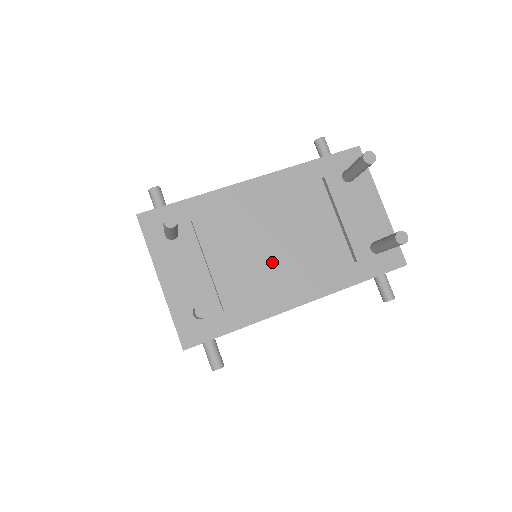
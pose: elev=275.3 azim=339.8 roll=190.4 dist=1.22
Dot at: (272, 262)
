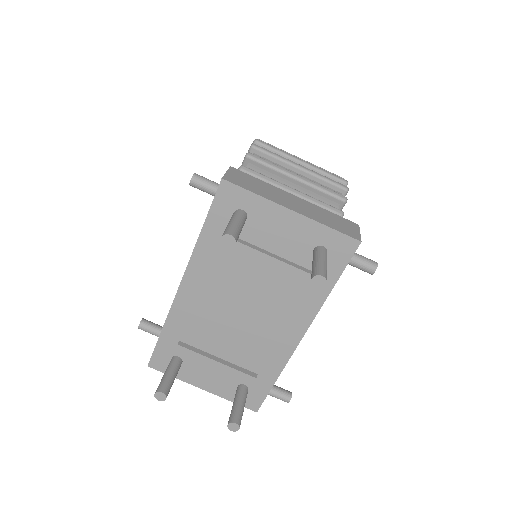
Dot at: (253, 328)
